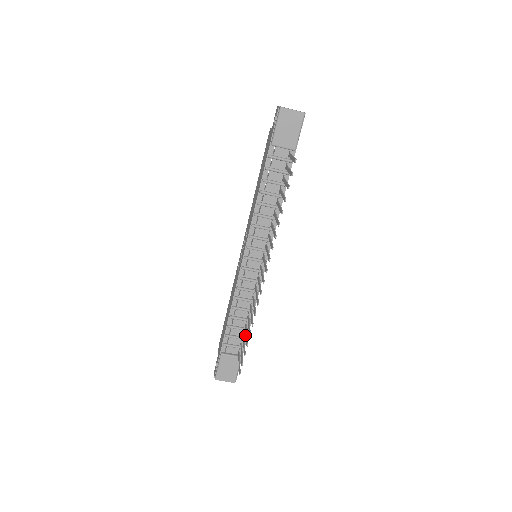
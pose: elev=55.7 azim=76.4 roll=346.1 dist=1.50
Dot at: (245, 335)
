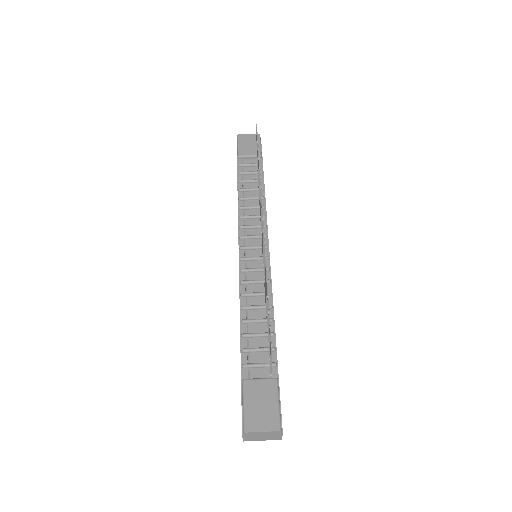
Dot at: (272, 345)
